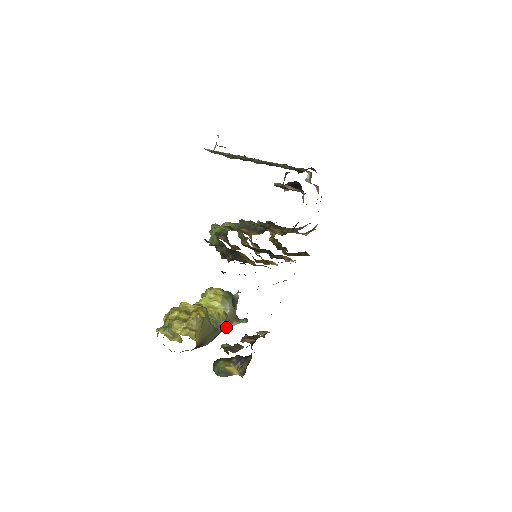
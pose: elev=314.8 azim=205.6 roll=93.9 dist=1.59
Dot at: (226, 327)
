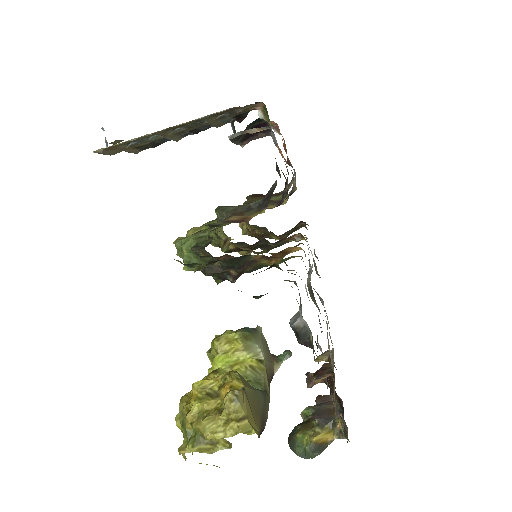
Dot at: (270, 379)
